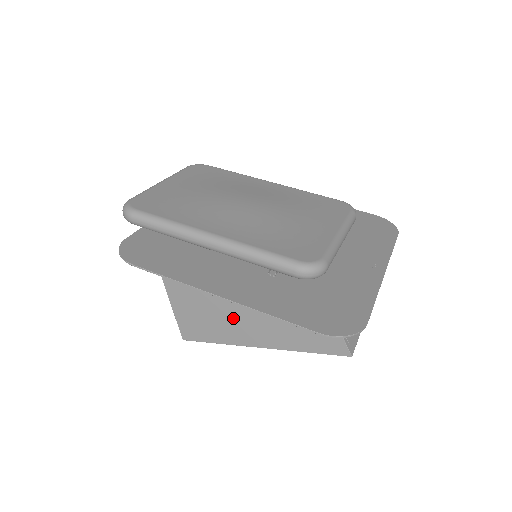
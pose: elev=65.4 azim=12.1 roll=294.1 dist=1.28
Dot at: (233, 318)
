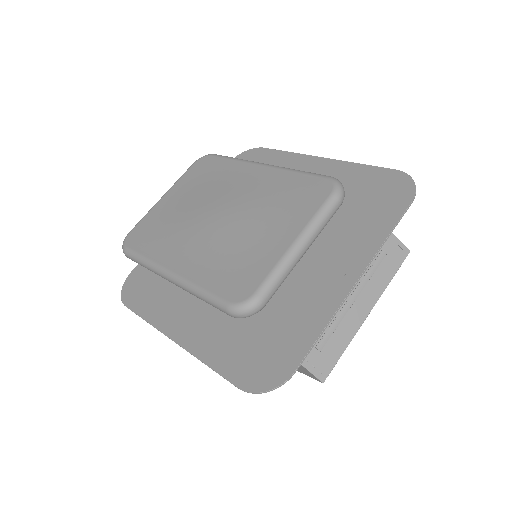
Dot at: occluded
